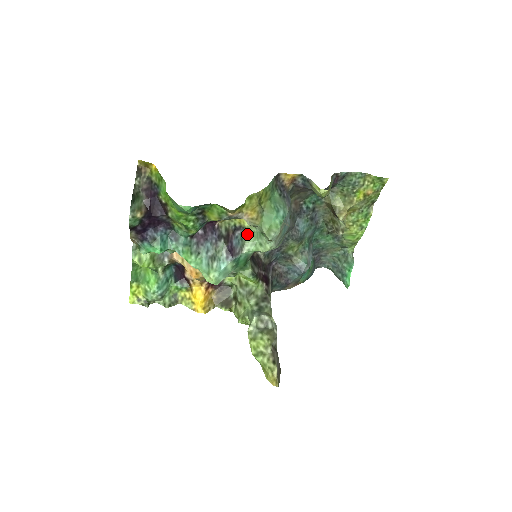
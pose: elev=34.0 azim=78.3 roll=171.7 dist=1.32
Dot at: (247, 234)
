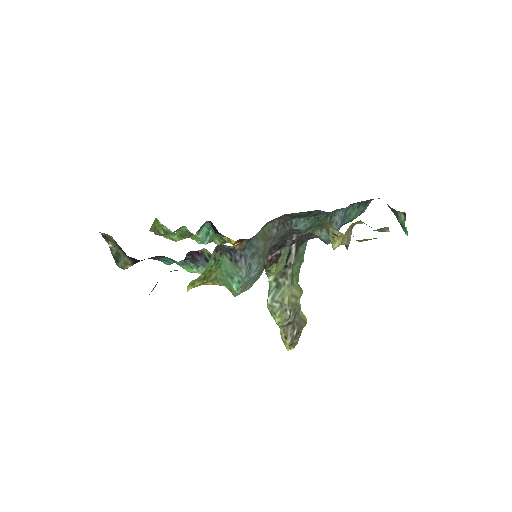
Dot at: occluded
